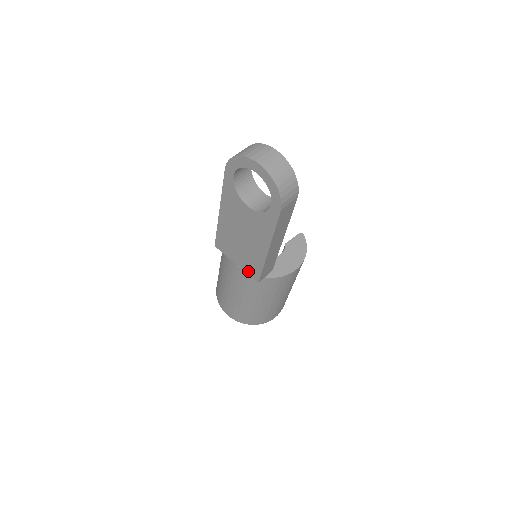
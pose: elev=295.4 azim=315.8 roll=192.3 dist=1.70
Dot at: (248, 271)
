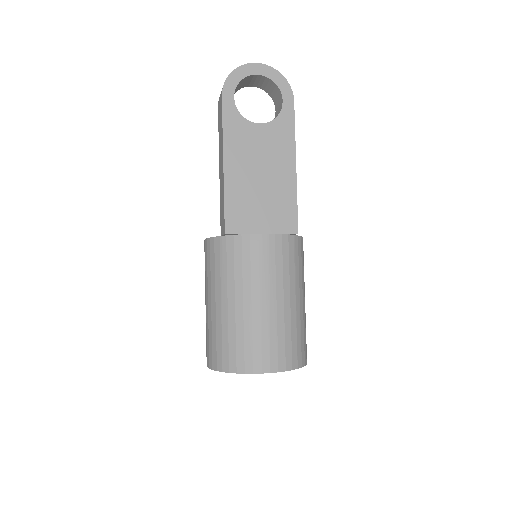
Dot at: (281, 227)
